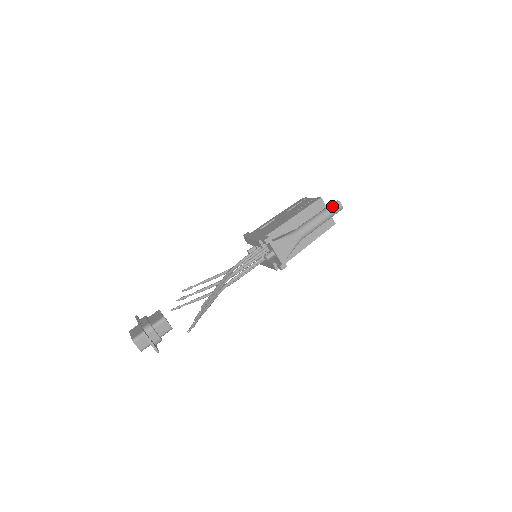
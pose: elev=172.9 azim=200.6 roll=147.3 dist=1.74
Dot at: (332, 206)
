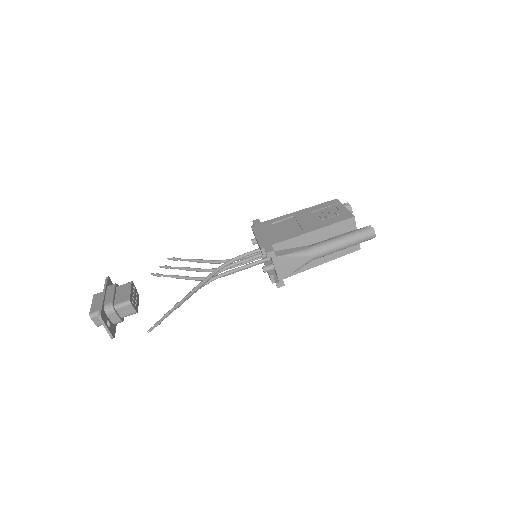
Dot at: (363, 232)
